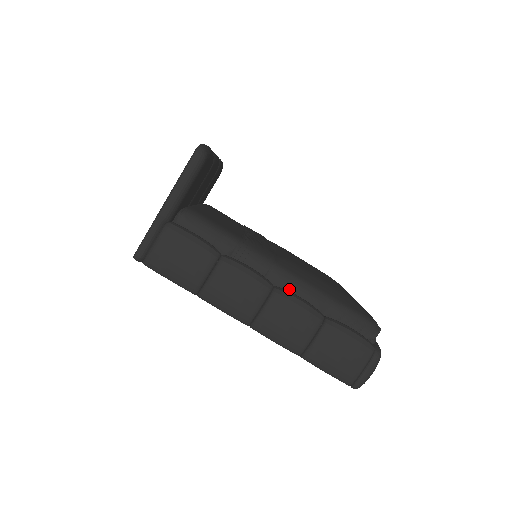
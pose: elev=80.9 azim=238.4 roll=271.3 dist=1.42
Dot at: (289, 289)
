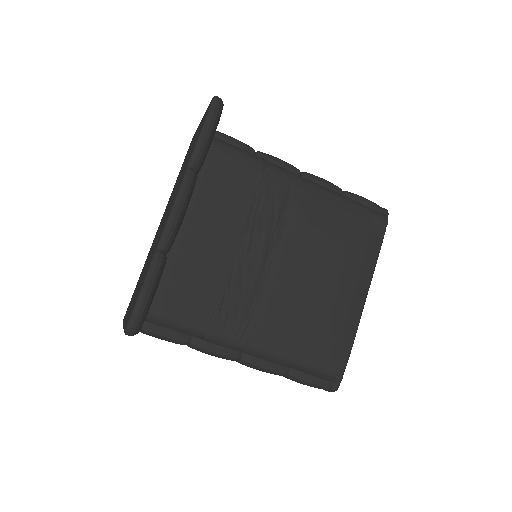
Dot at: (256, 357)
